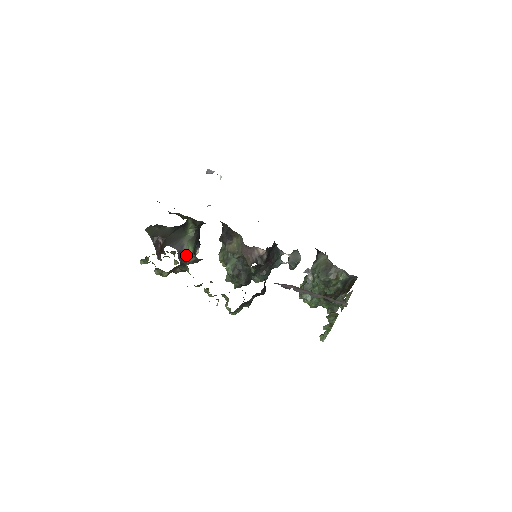
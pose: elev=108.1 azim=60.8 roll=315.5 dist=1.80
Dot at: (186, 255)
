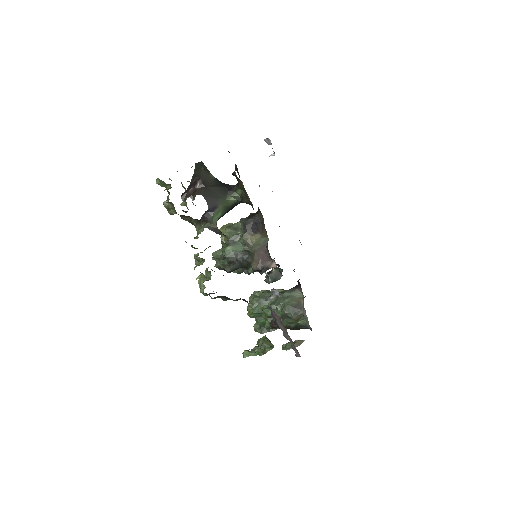
Dot at: (212, 218)
